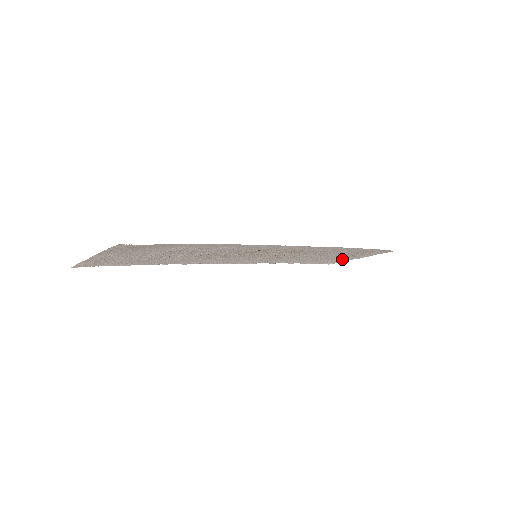
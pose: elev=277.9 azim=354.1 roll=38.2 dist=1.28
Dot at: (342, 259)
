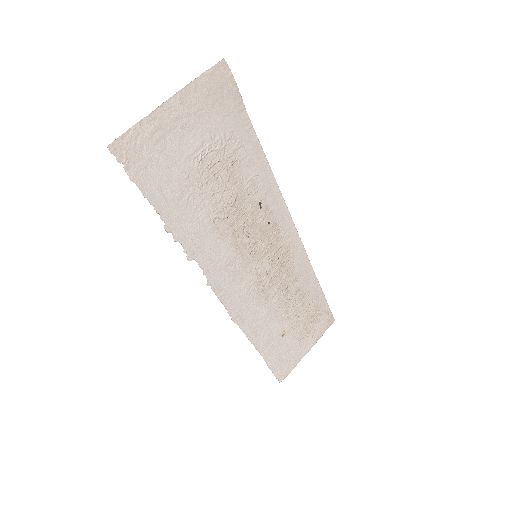
Dot at: (295, 352)
